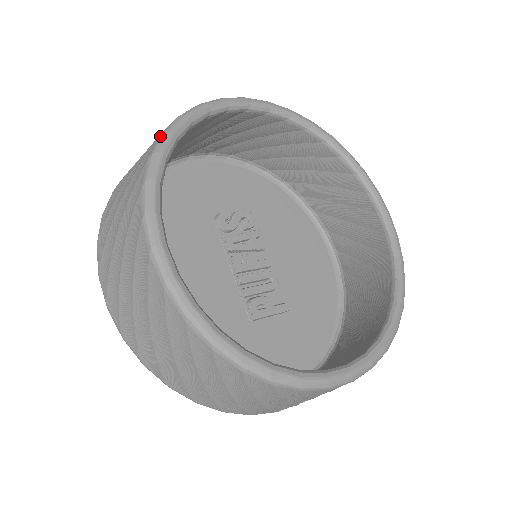
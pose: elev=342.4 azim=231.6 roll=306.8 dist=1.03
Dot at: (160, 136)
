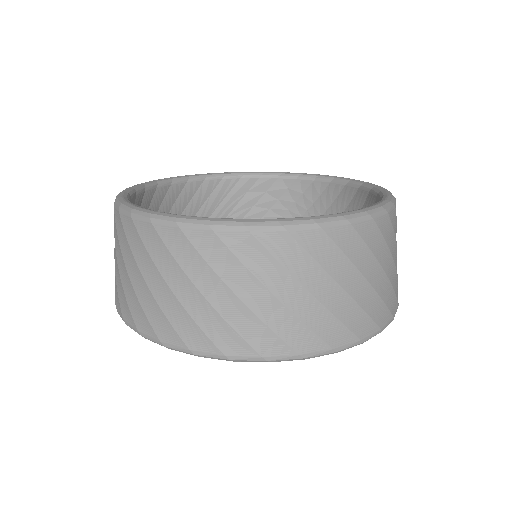
Dot at: occluded
